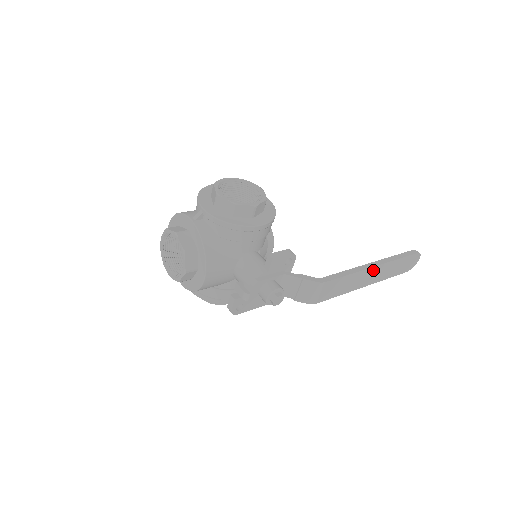
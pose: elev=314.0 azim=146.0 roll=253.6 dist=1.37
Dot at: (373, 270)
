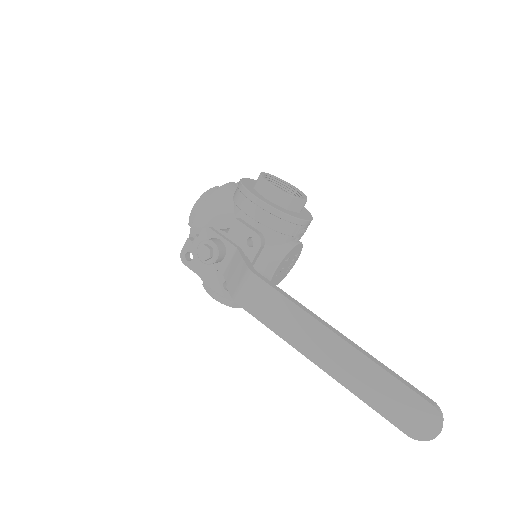
Dot at: (333, 340)
